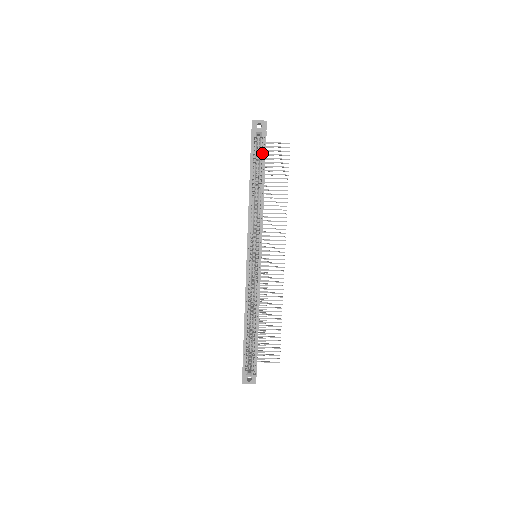
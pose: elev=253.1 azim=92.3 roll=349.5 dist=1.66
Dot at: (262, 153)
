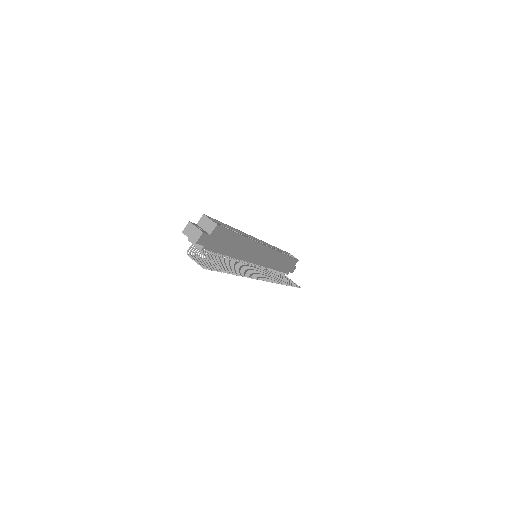
Dot at: occluded
